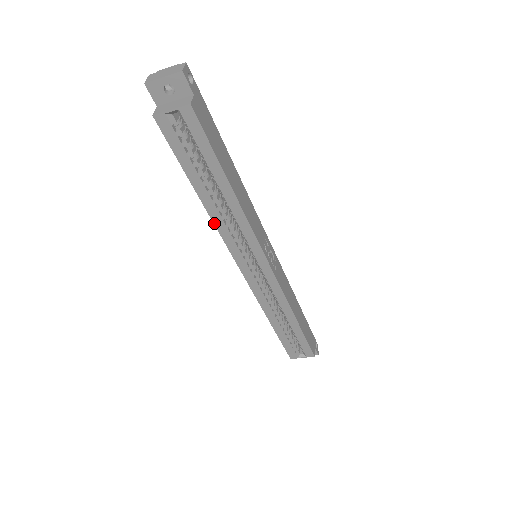
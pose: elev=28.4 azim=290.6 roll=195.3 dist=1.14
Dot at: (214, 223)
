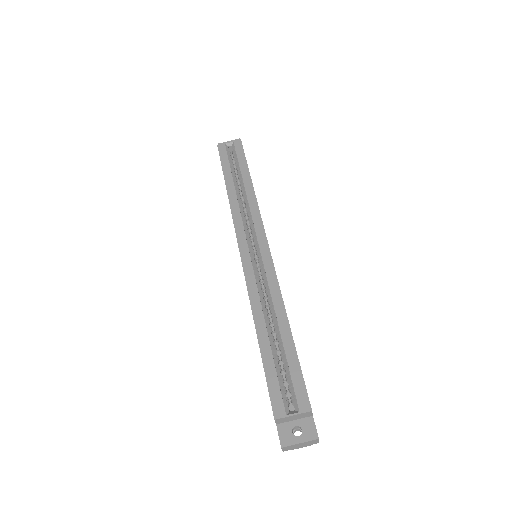
Dot at: (230, 207)
